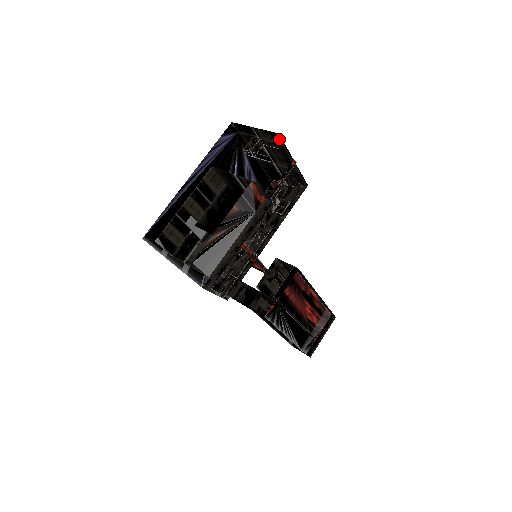
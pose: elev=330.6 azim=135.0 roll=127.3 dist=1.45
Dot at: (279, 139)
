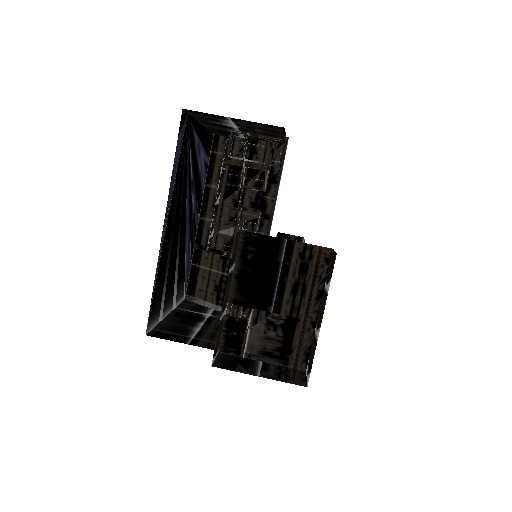
Dot at: (278, 129)
